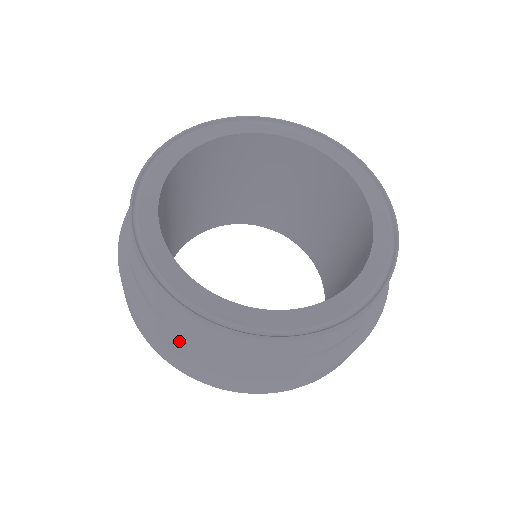
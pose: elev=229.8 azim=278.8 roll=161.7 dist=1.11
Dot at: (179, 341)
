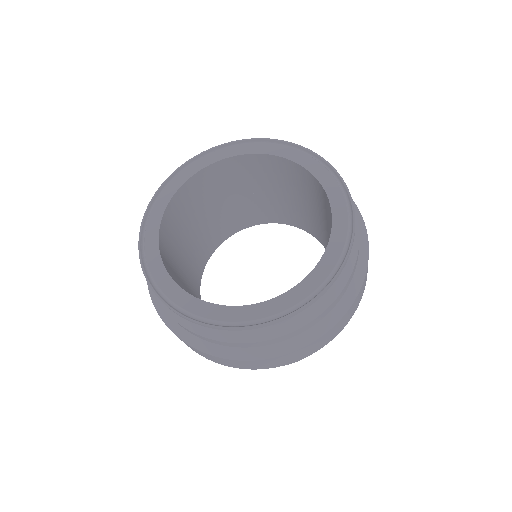
Dot at: (197, 340)
